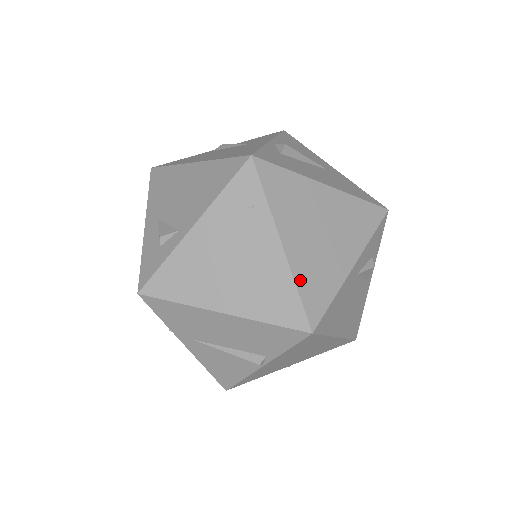
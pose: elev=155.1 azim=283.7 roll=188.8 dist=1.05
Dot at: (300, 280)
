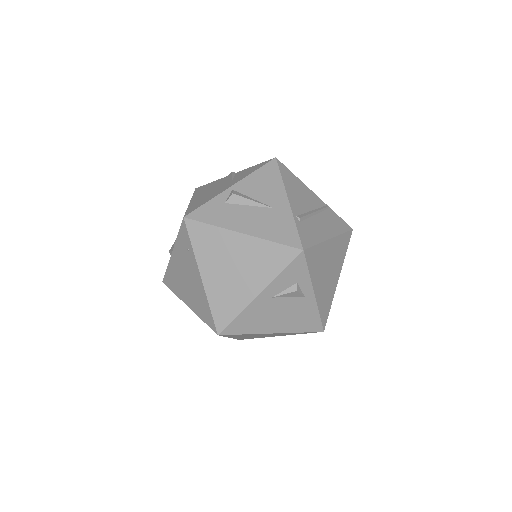
Dot at: (212, 301)
